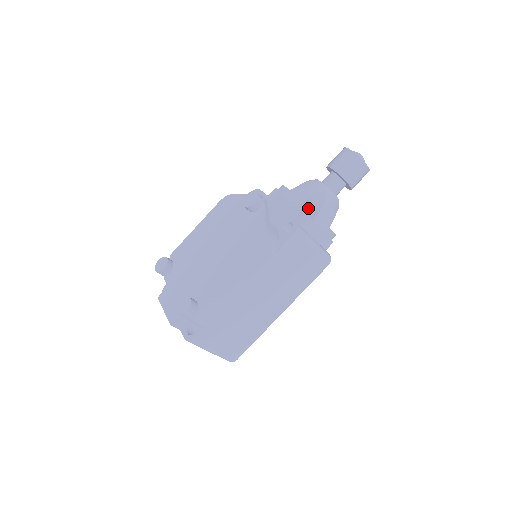
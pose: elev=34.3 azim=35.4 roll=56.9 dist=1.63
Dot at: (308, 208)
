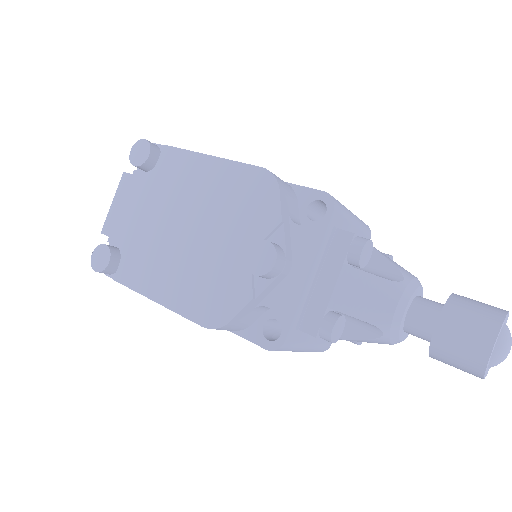
Dot at: (327, 336)
